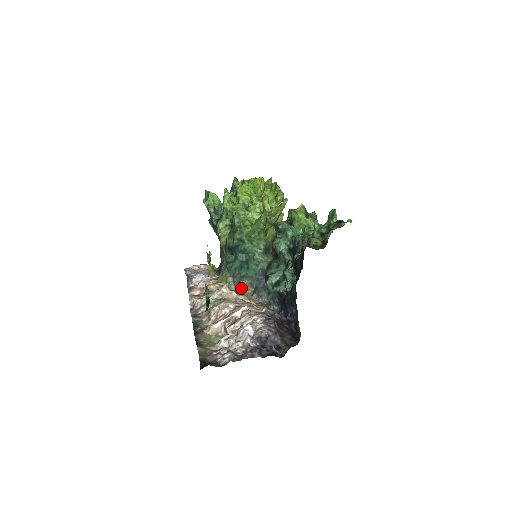
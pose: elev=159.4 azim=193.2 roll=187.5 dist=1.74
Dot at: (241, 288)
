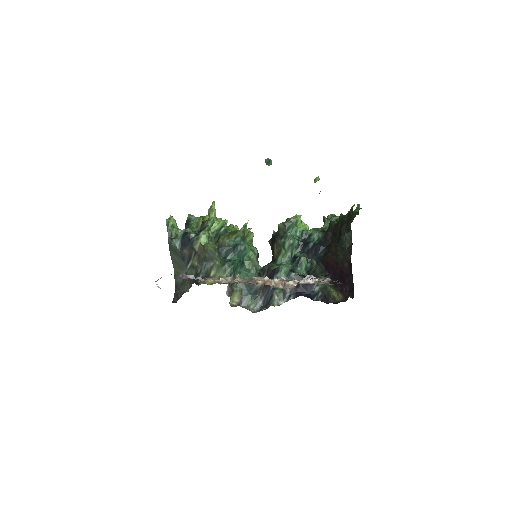
Dot at: (231, 295)
